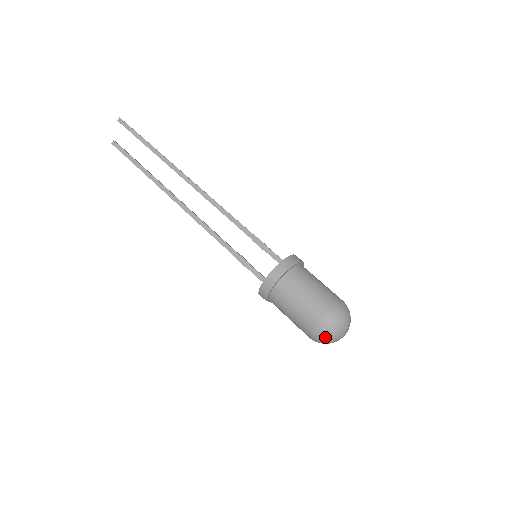
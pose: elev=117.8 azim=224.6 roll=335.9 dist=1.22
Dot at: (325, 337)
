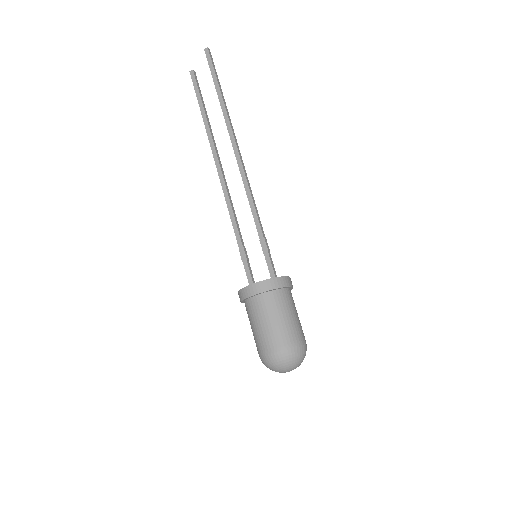
Dot at: (268, 366)
